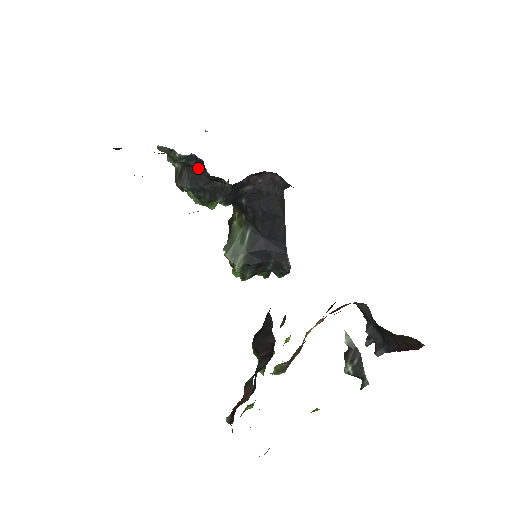
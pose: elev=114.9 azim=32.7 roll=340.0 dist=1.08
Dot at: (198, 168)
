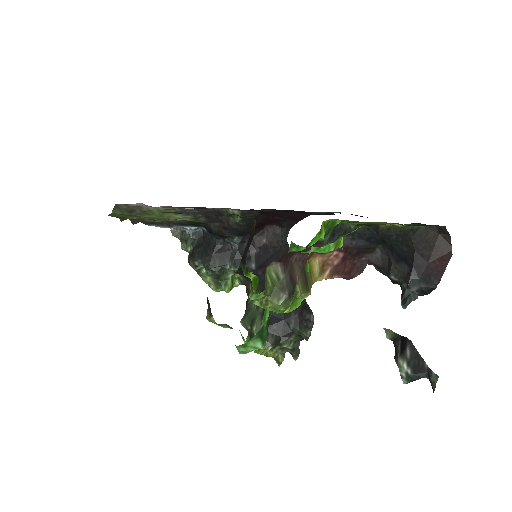
Dot at: (206, 240)
